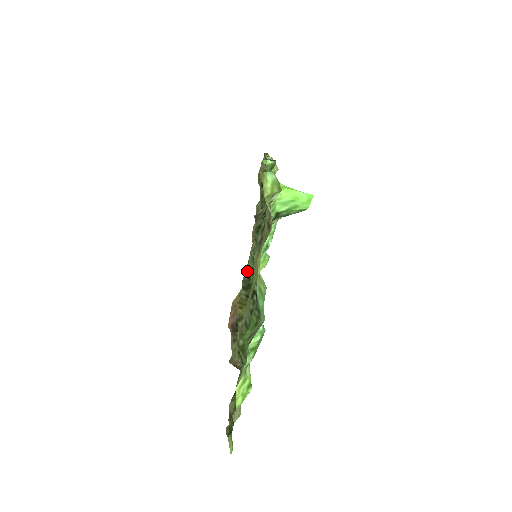
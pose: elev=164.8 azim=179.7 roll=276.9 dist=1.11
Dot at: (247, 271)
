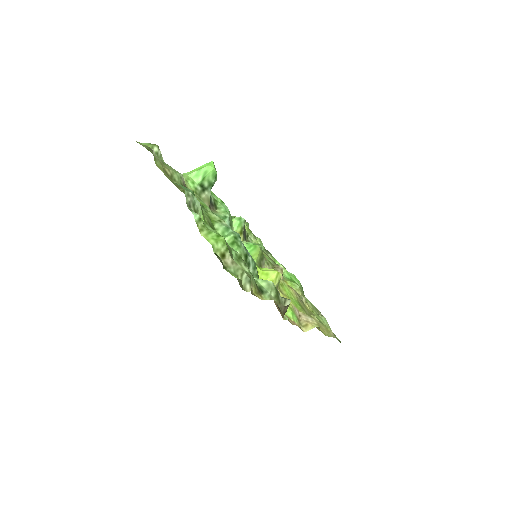
Dot at: occluded
